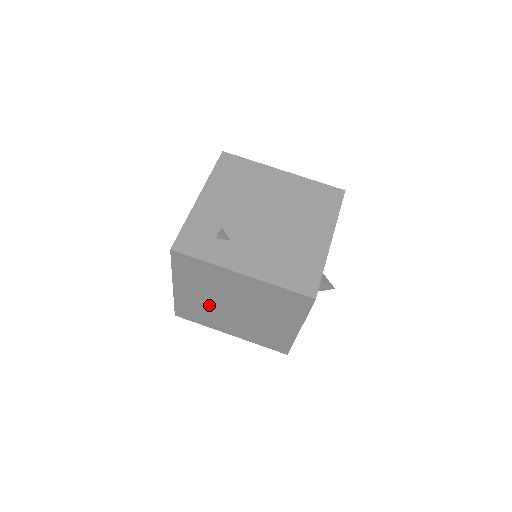
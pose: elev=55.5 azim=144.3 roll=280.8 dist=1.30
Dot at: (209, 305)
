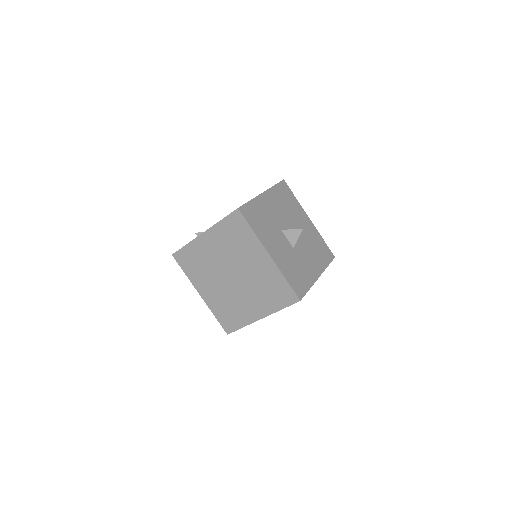
Dot at: (224, 293)
